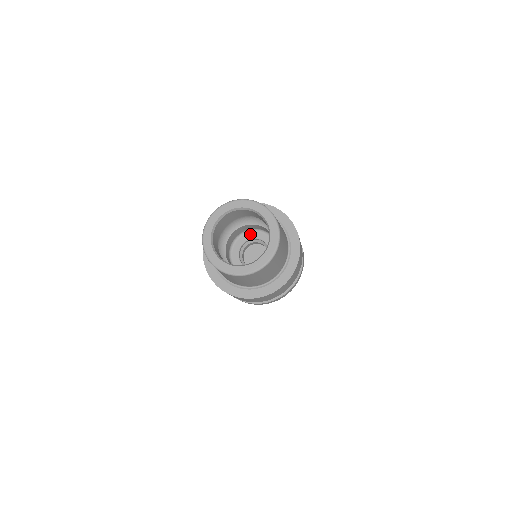
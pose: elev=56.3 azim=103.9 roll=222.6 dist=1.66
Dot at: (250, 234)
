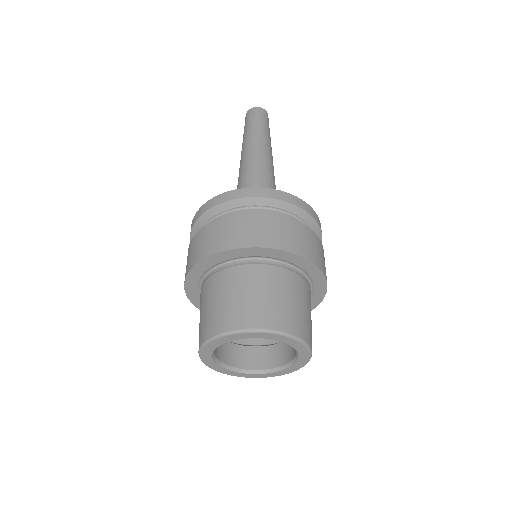
Dot at: occluded
